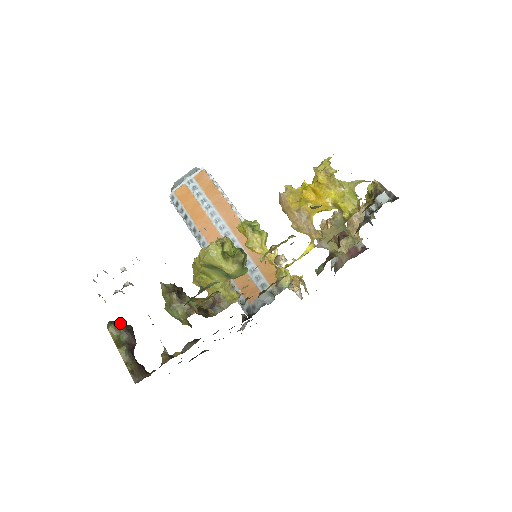
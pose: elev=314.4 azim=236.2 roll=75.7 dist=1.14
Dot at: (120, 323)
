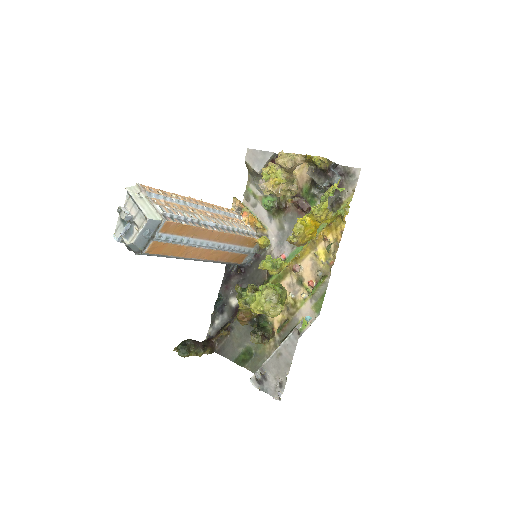
Dot at: (188, 348)
